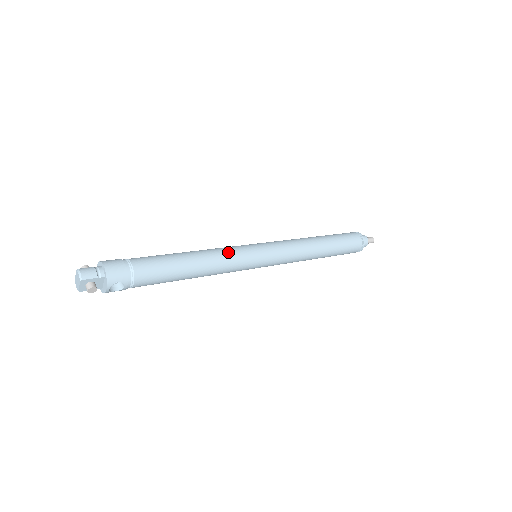
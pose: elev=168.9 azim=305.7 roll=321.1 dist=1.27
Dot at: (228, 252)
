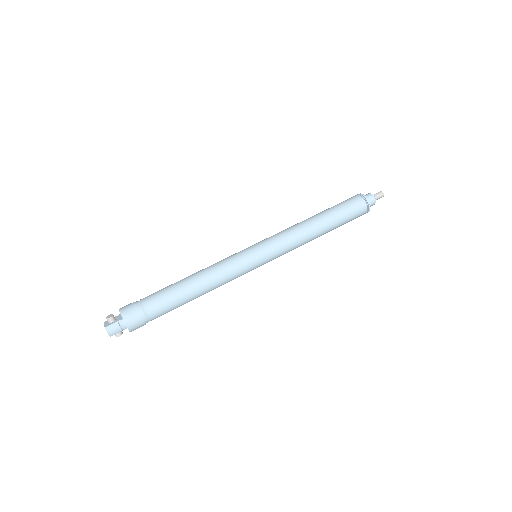
Dot at: (229, 274)
